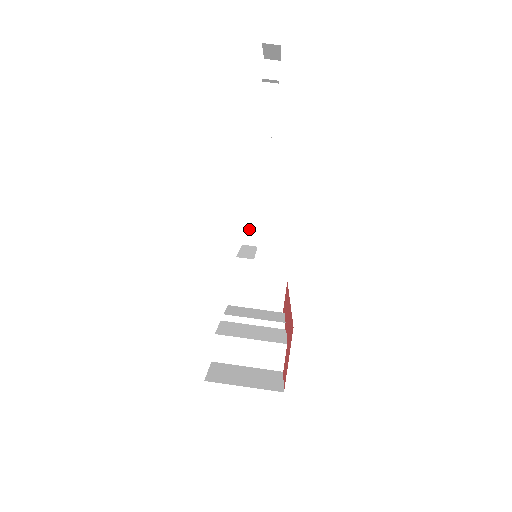
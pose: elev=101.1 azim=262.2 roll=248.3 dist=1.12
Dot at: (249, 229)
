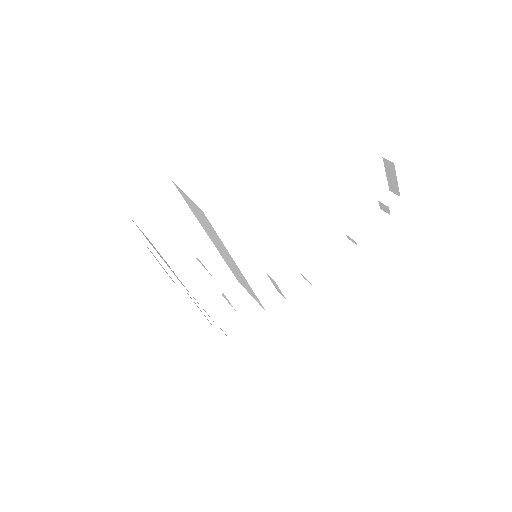
Dot at: (279, 268)
